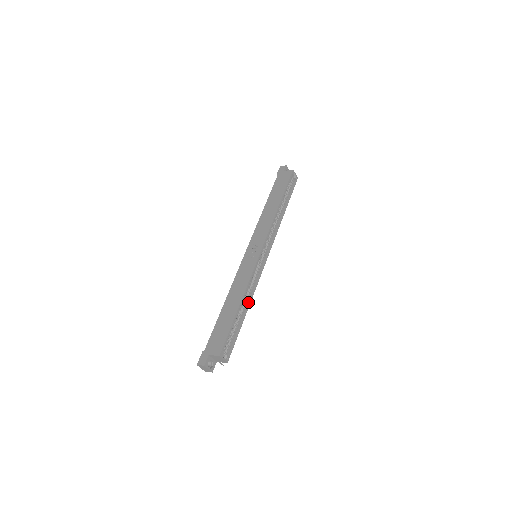
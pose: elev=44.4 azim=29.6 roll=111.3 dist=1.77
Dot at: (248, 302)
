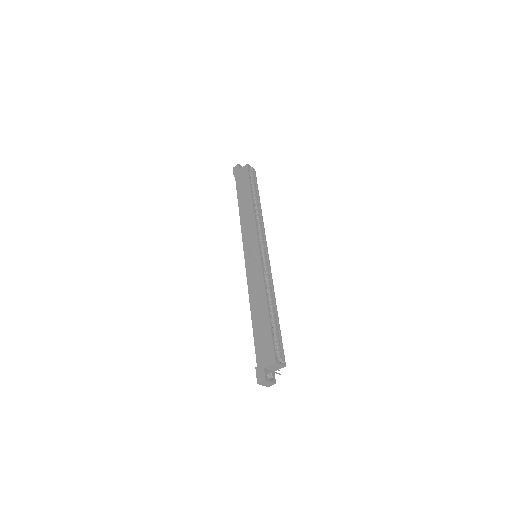
Dot at: (273, 300)
